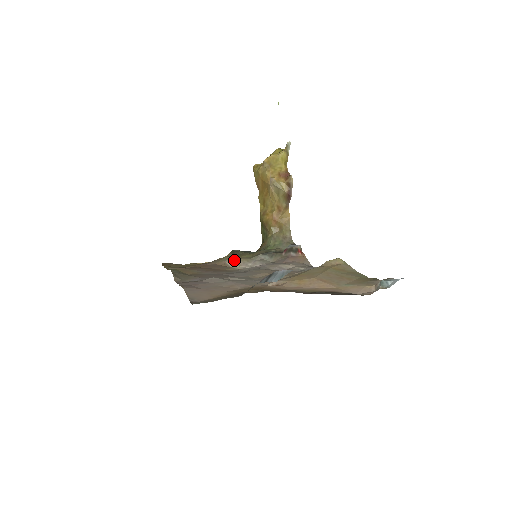
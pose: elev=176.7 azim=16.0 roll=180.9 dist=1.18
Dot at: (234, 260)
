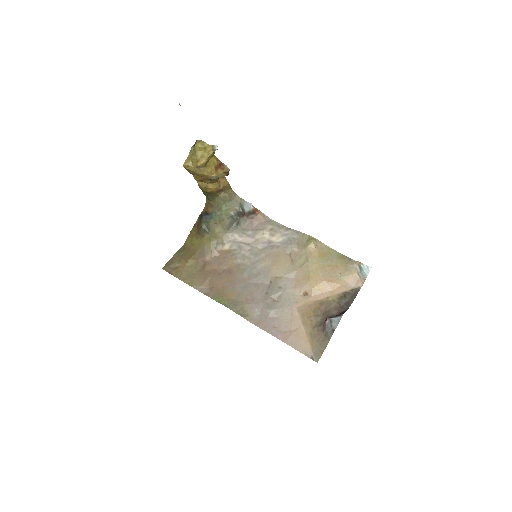
Dot at: (219, 243)
